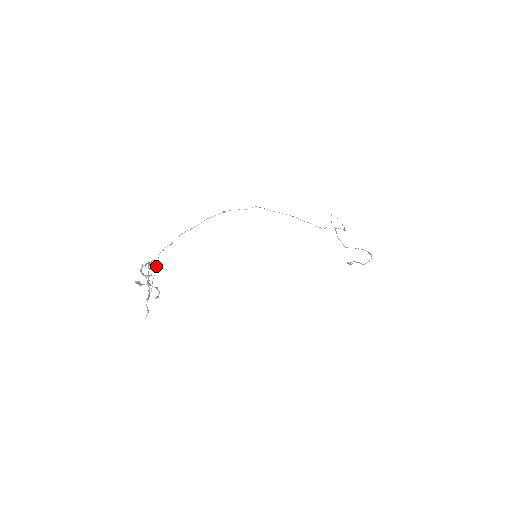
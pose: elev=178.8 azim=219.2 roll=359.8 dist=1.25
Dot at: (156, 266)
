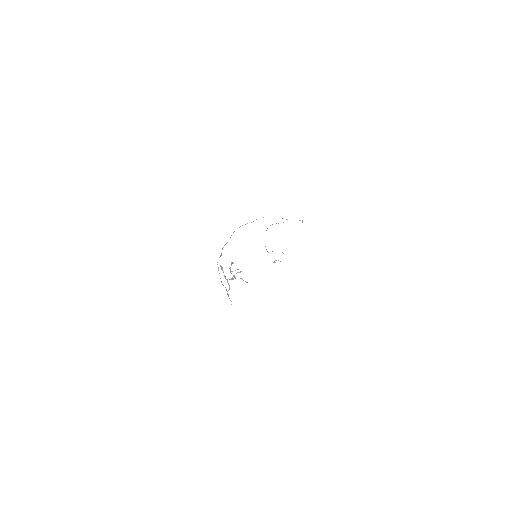
Dot at: occluded
